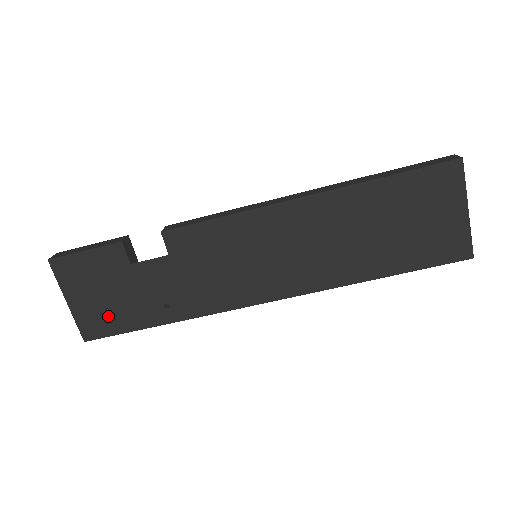
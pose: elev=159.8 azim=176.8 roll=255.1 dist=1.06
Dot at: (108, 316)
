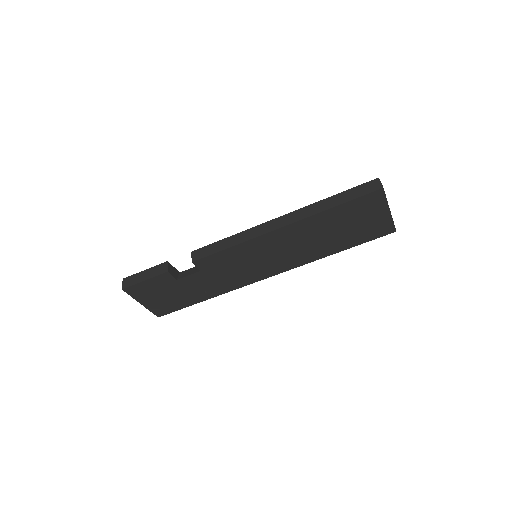
Dot at: (170, 304)
